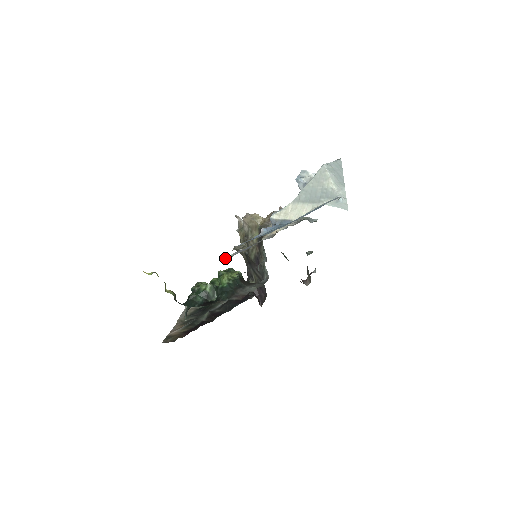
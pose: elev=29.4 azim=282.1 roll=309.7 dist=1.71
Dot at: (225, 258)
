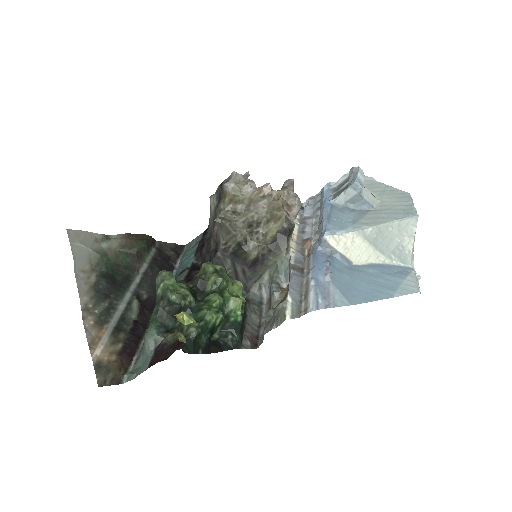
Dot at: (290, 311)
